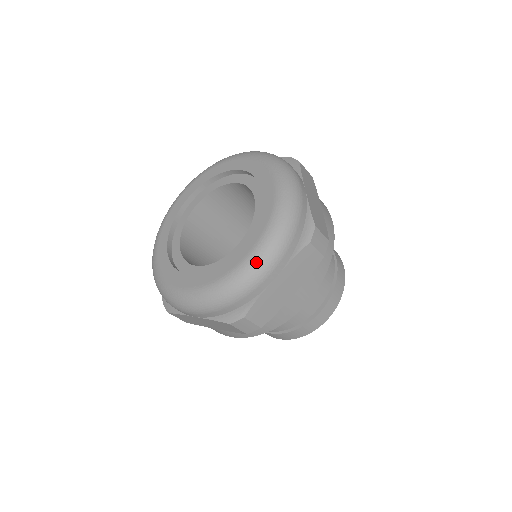
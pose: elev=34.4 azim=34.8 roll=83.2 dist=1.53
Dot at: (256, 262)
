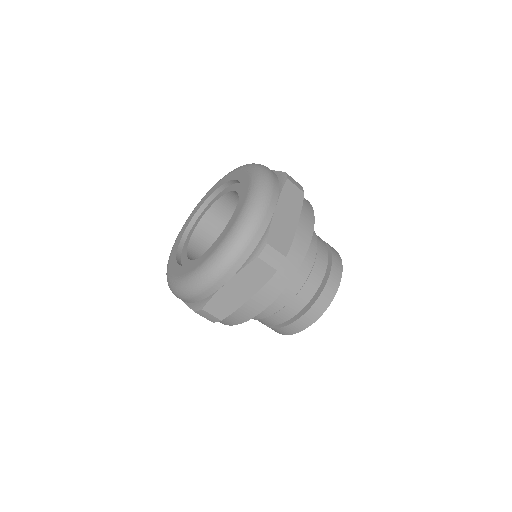
Dot at: (209, 267)
